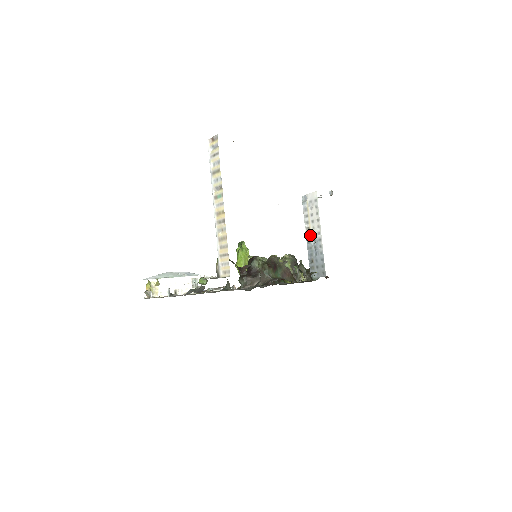
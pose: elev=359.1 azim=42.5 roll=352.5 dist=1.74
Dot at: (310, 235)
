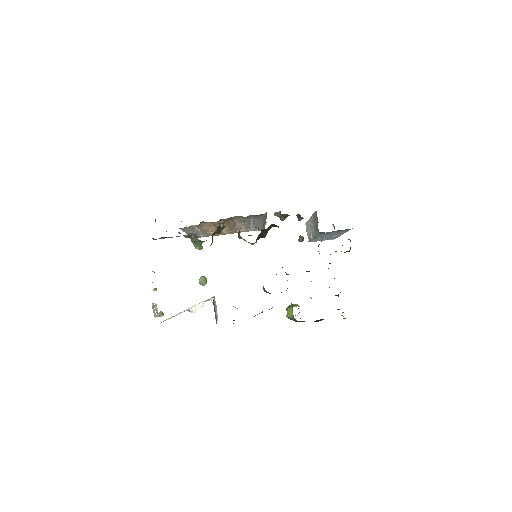
Dot at: occluded
